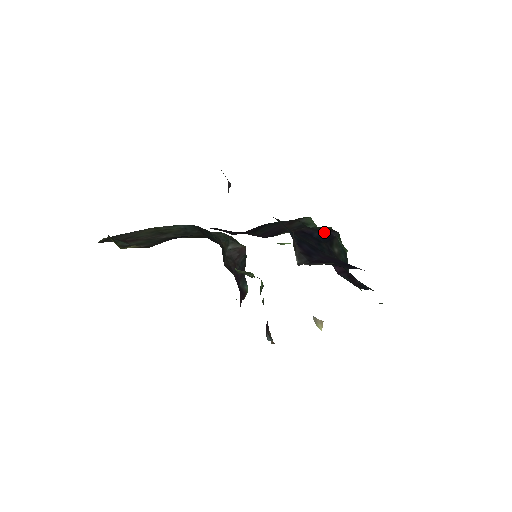
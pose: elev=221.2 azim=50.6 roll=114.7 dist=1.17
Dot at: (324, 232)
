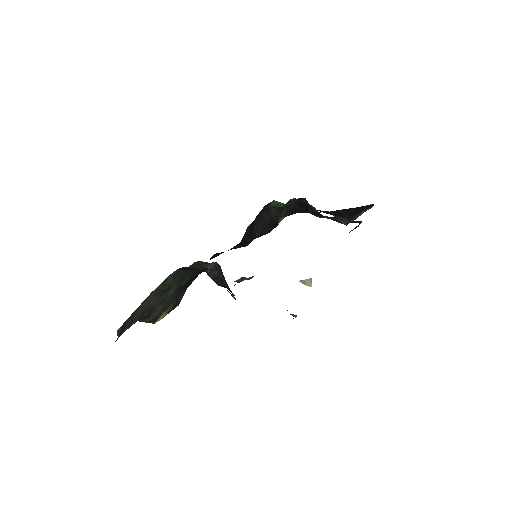
Dot at: (298, 203)
